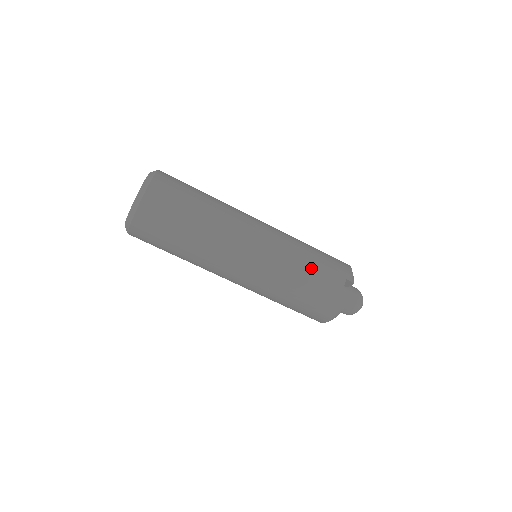
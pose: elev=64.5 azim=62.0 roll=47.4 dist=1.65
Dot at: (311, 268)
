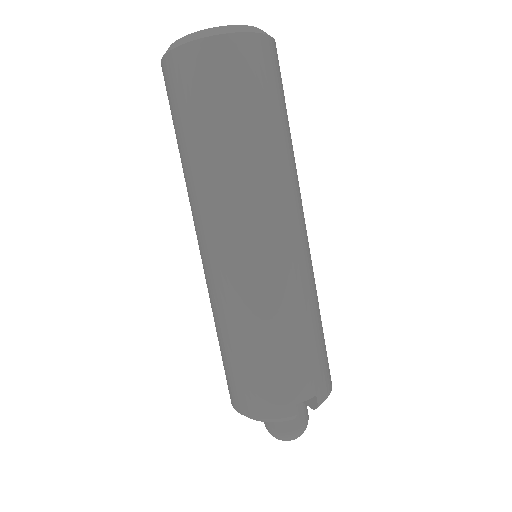
Dot at: (298, 339)
